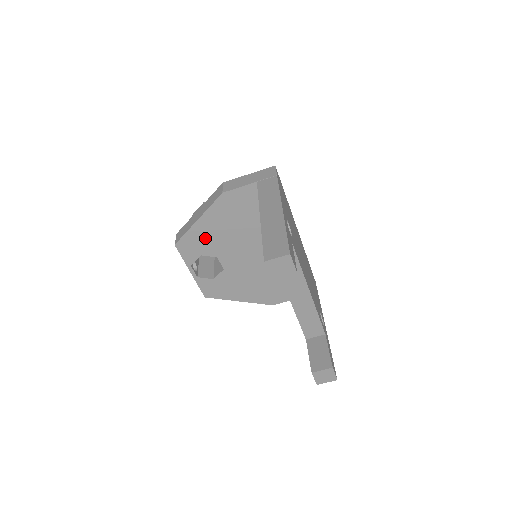
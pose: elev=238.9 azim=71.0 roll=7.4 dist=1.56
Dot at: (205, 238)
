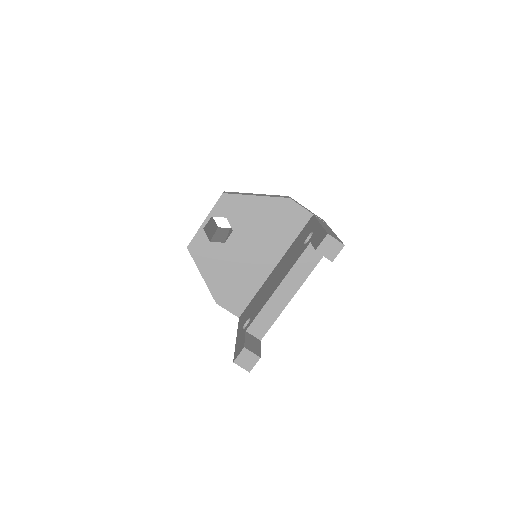
Dot at: (244, 211)
